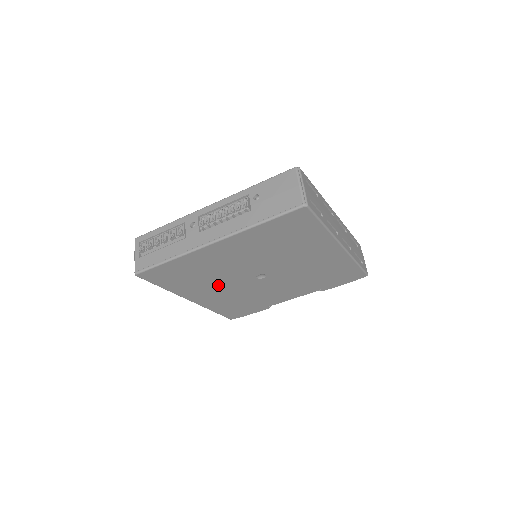
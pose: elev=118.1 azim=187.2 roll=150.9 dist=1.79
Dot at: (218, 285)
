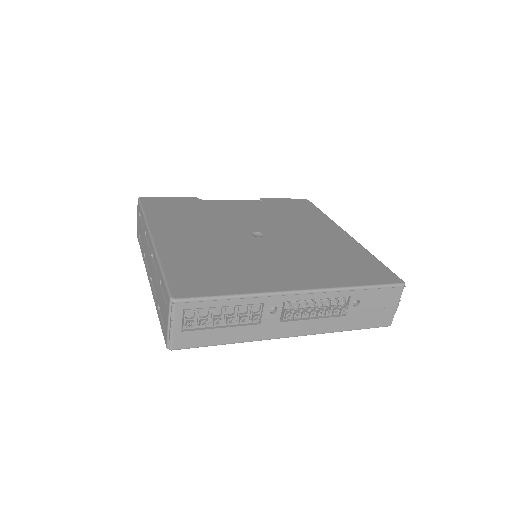
Dot at: occluded
